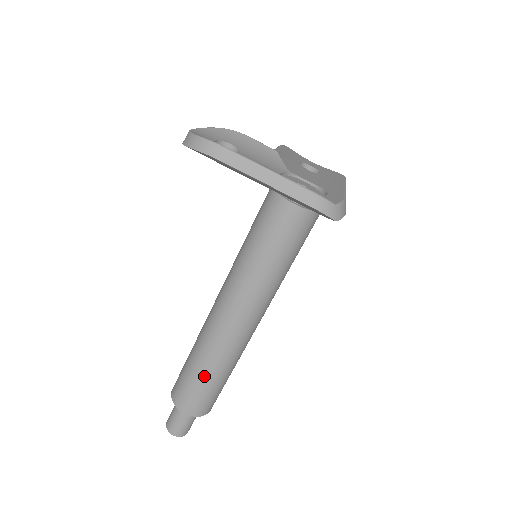
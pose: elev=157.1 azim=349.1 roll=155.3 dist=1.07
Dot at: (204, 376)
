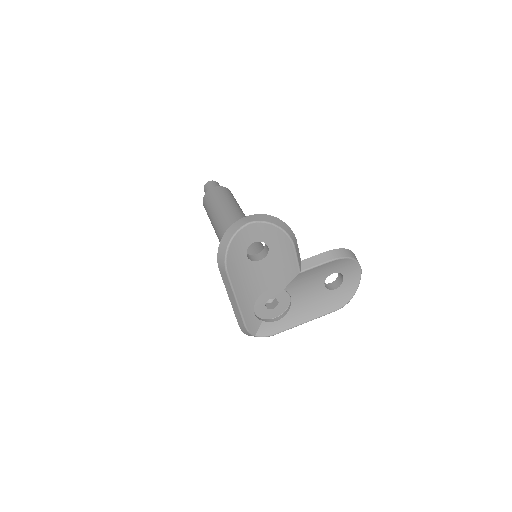
Dot at: (211, 222)
